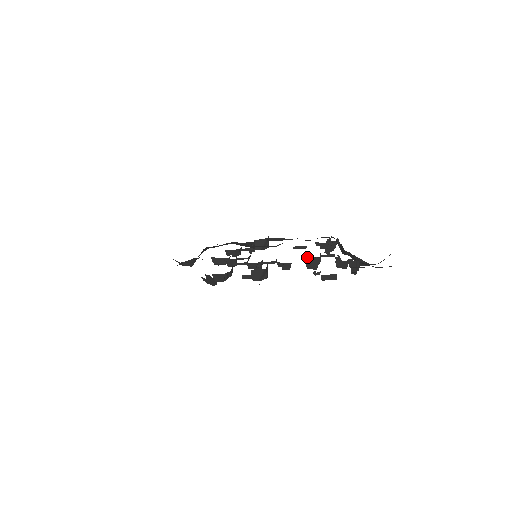
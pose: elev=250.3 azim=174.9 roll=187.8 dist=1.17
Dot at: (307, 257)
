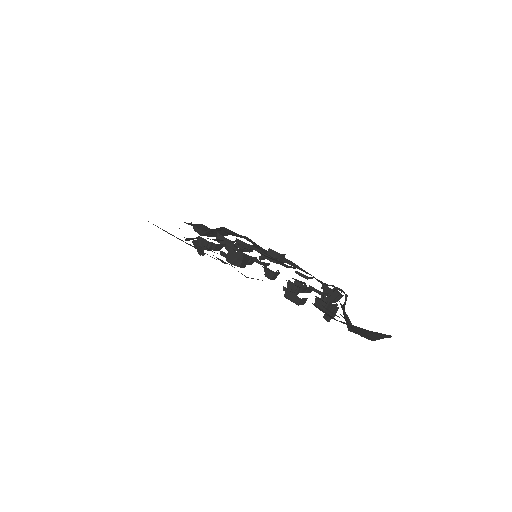
Dot at: occluded
